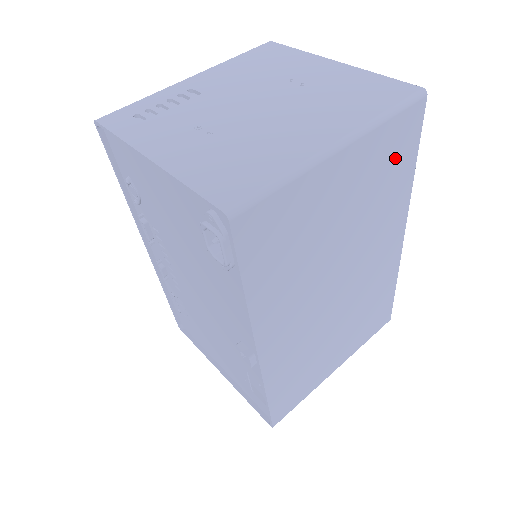
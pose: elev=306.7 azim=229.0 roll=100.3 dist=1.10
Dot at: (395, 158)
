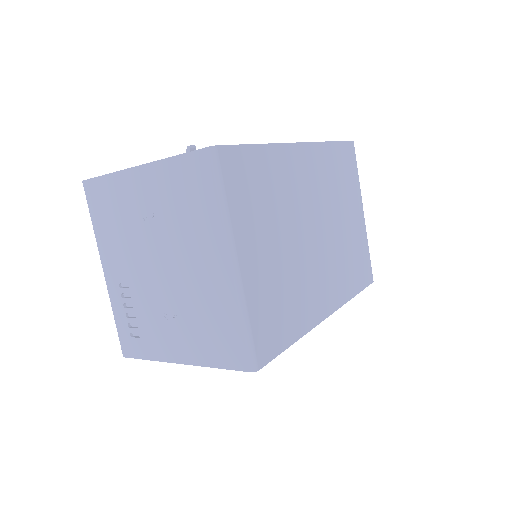
Dot at: (251, 181)
